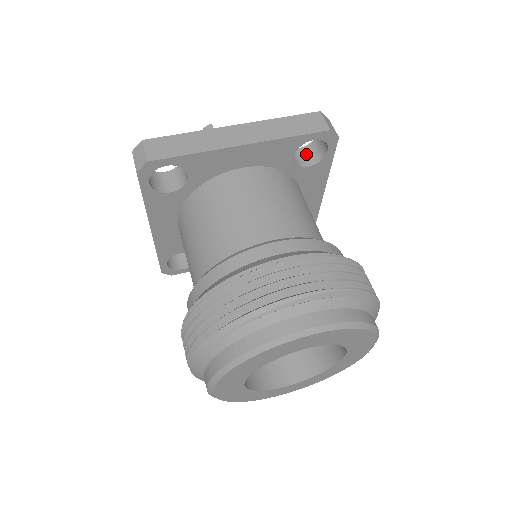
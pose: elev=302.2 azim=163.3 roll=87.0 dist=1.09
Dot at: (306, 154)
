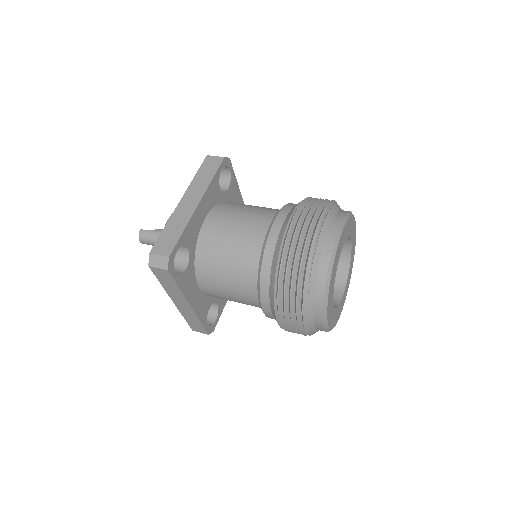
Dot at: occluded
